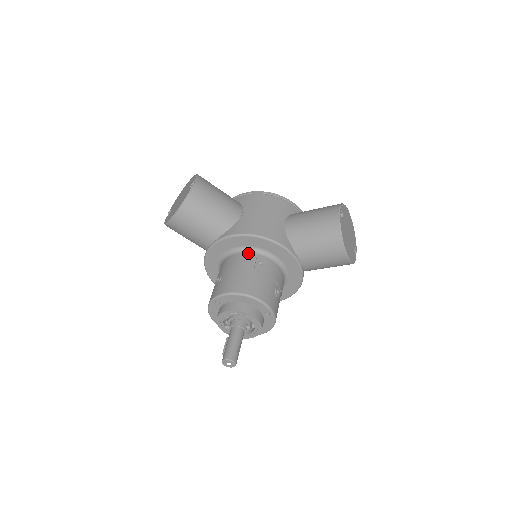
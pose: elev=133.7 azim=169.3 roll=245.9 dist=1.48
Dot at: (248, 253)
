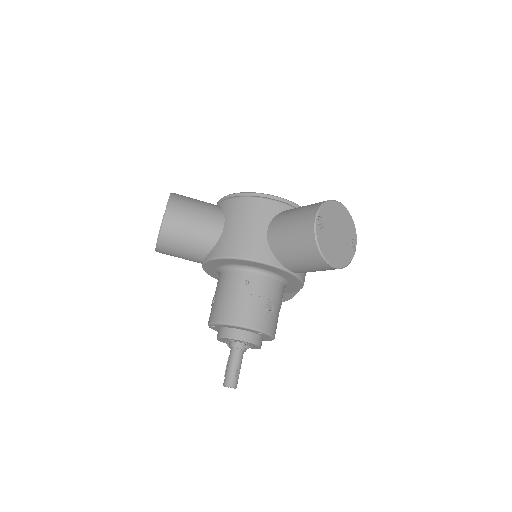
Dot at: (235, 271)
